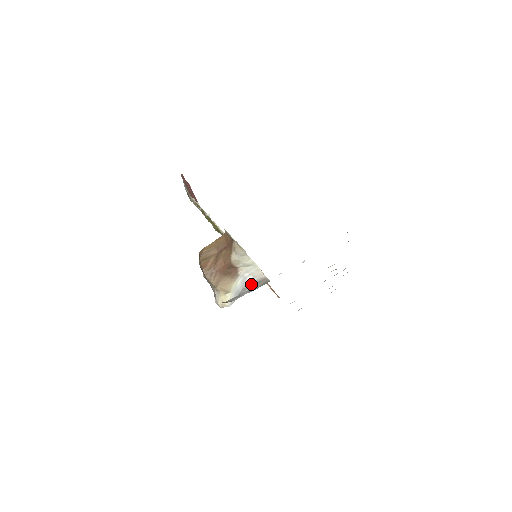
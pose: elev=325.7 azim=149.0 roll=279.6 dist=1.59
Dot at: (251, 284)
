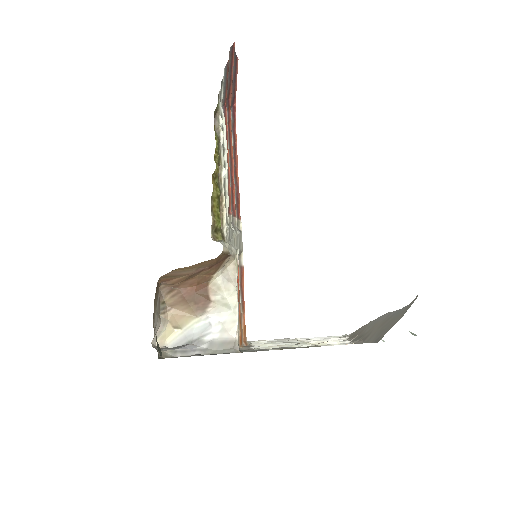
Dot at: (212, 340)
